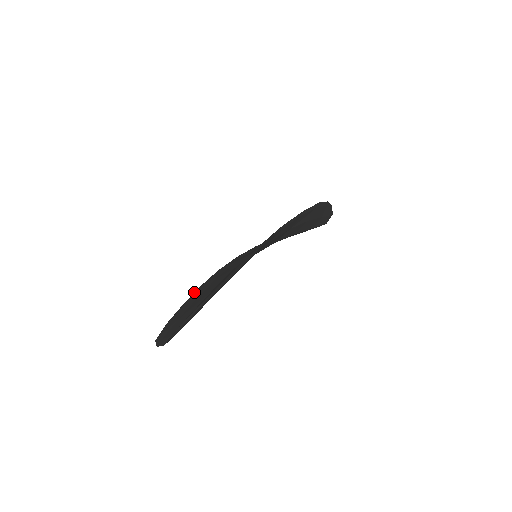
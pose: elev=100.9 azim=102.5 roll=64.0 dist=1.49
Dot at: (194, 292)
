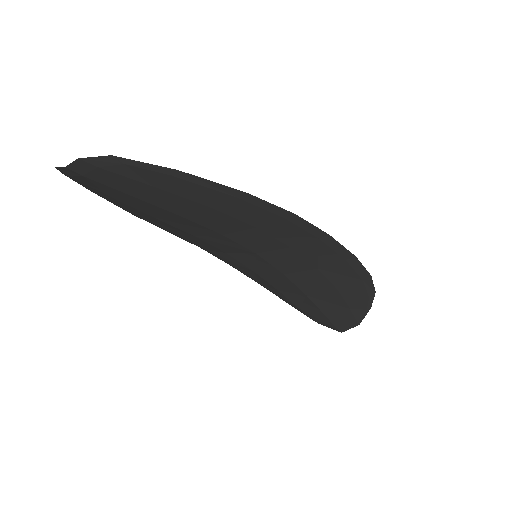
Dot at: occluded
